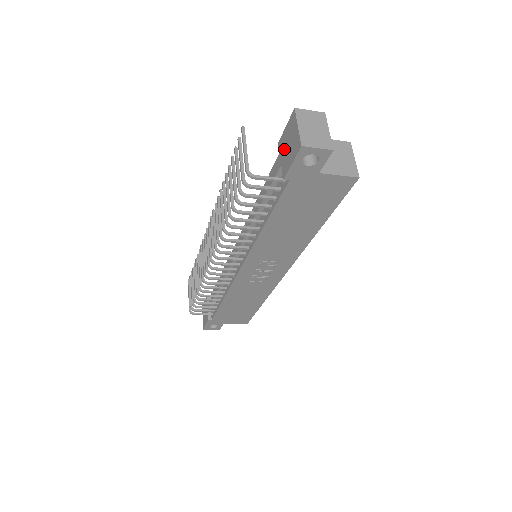
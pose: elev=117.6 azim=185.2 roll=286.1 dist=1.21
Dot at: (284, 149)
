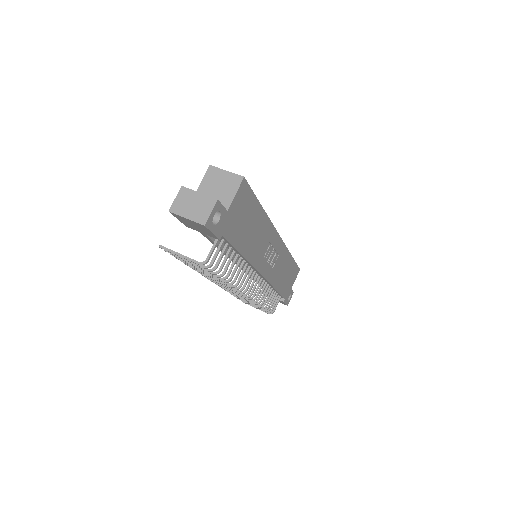
Dot at: (195, 229)
